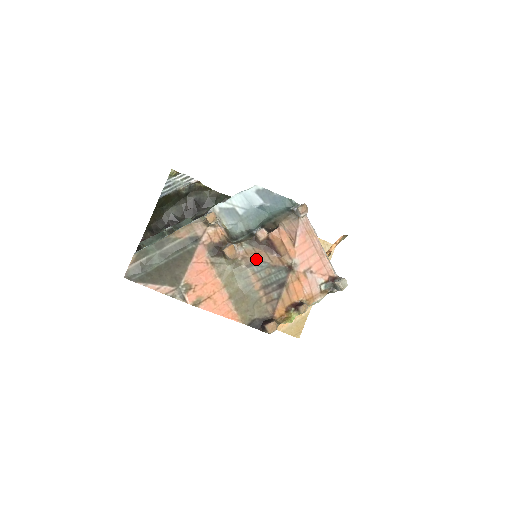
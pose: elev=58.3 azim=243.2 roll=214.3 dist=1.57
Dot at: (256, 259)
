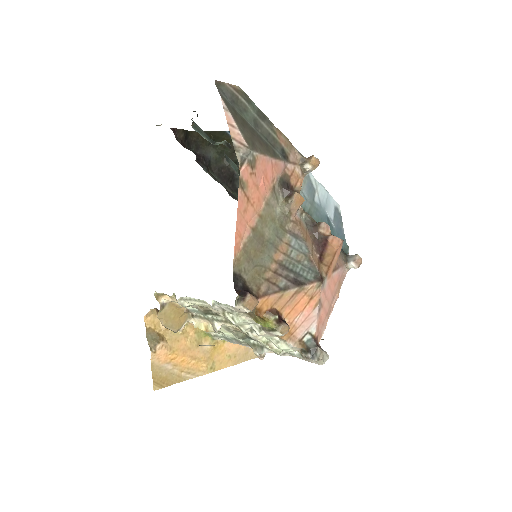
Dot at: (304, 236)
